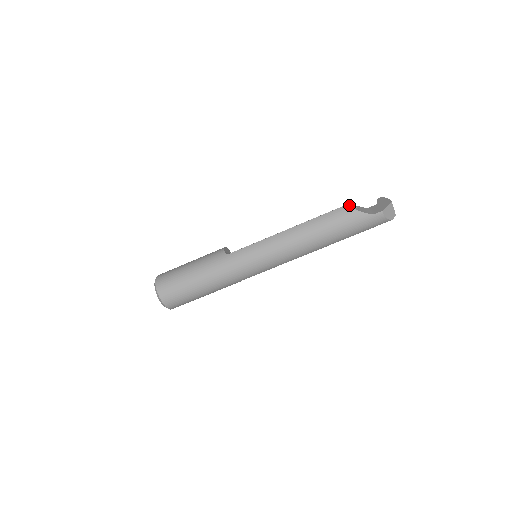
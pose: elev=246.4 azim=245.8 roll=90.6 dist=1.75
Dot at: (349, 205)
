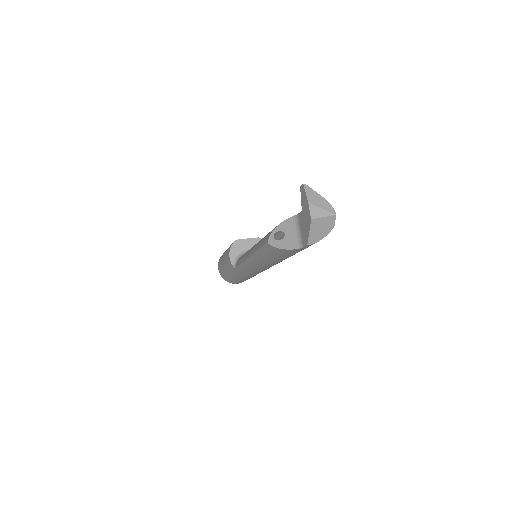
Dot at: (272, 236)
